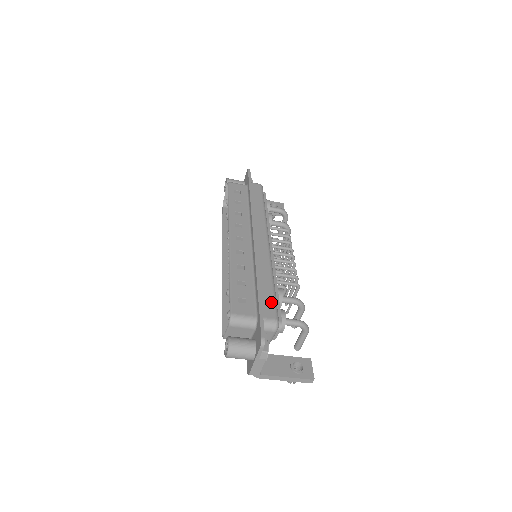
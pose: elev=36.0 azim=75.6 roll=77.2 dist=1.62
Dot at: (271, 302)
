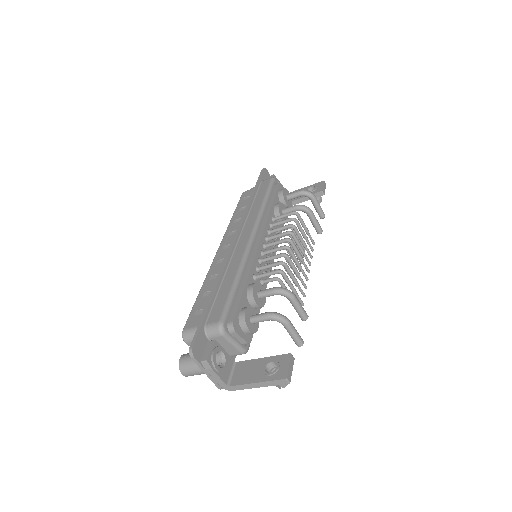
Dot at: (222, 304)
